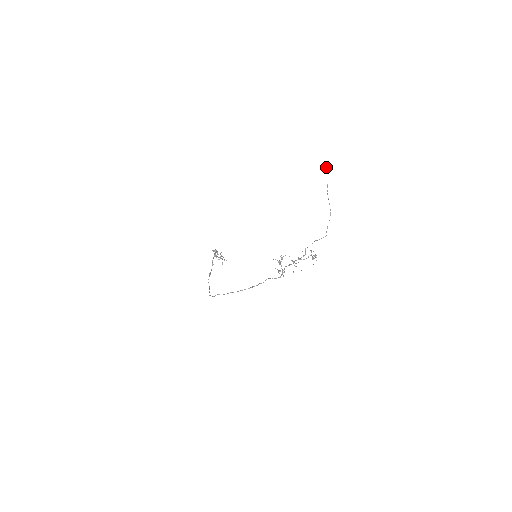
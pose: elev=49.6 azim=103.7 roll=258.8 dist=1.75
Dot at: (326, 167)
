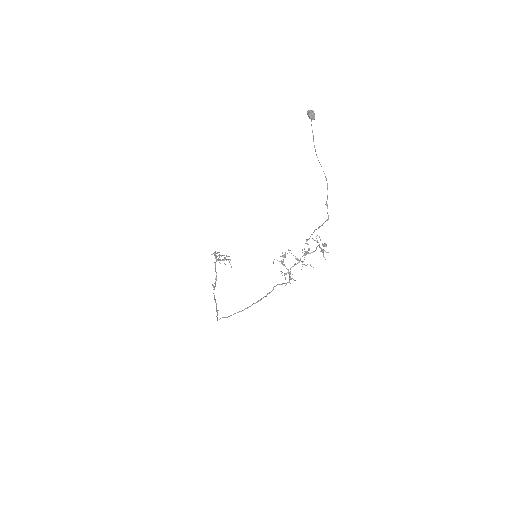
Dot at: (307, 114)
